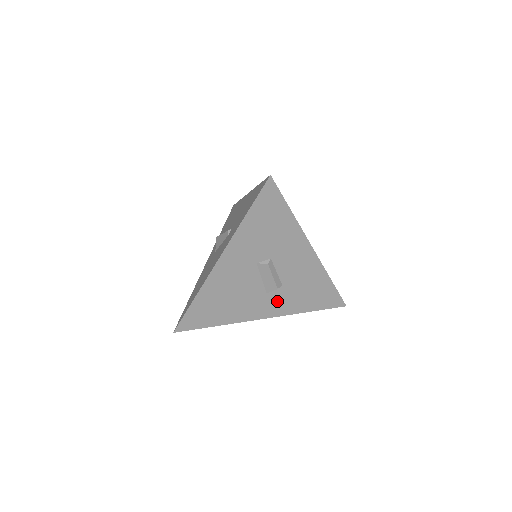
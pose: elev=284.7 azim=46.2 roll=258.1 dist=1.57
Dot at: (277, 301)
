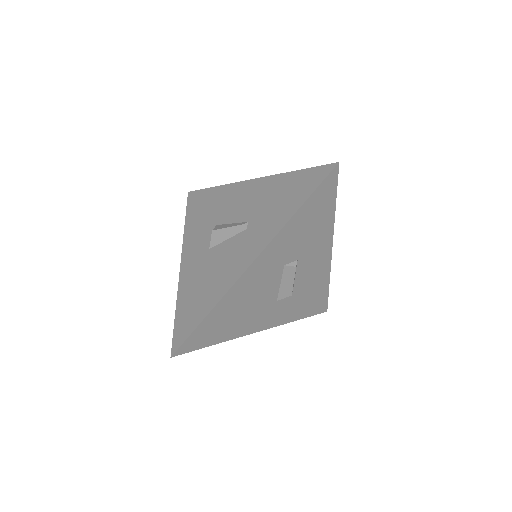
Dot at: (281, 309)
